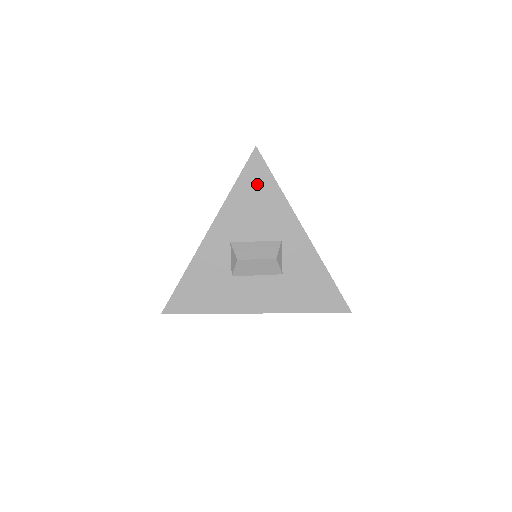
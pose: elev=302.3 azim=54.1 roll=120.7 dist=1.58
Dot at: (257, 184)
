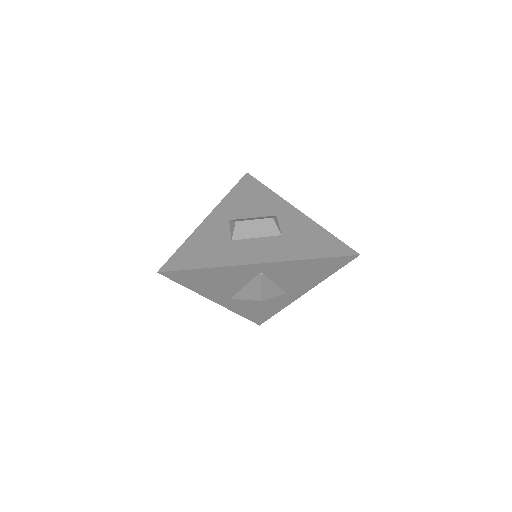
Dot at: (250, 189)
